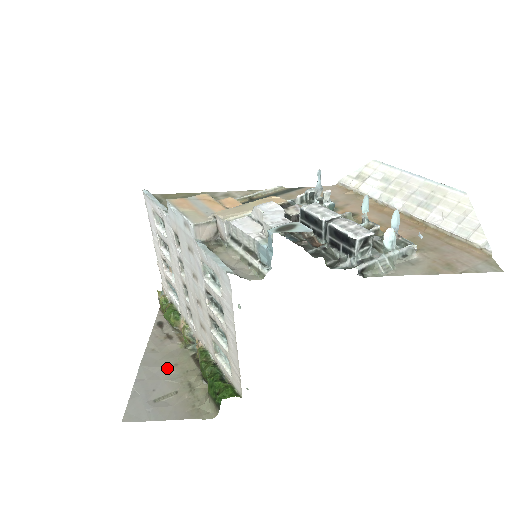
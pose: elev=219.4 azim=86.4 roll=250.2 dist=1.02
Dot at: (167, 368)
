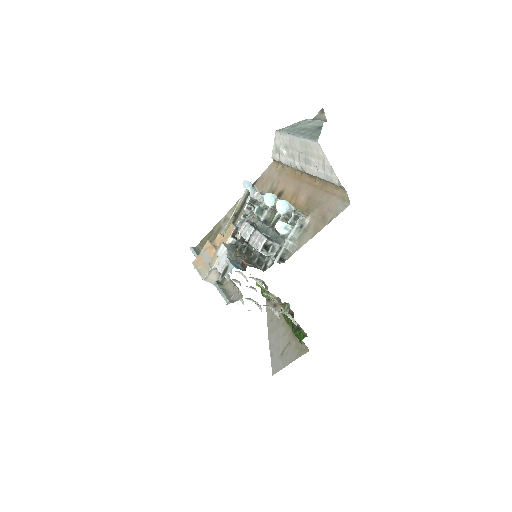
Dot at: (280, 329)
